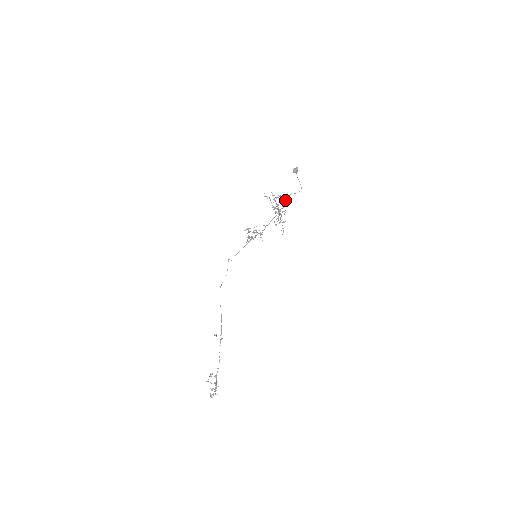
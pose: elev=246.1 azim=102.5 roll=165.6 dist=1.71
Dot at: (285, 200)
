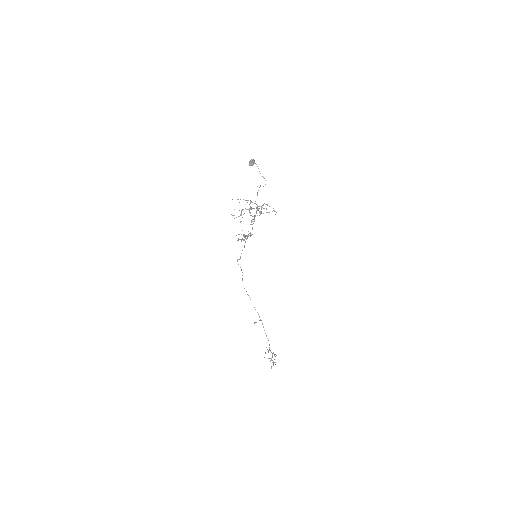
Dot at: occluded
